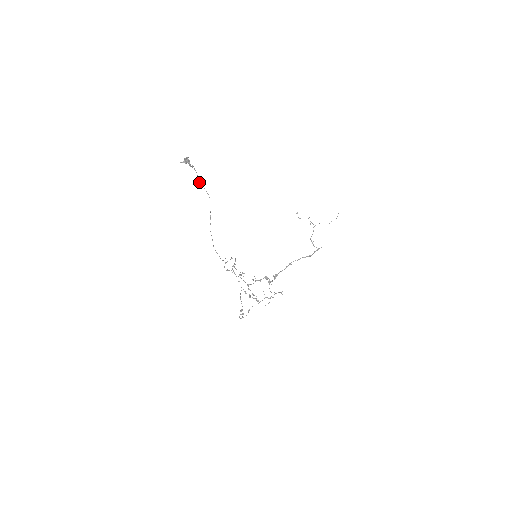
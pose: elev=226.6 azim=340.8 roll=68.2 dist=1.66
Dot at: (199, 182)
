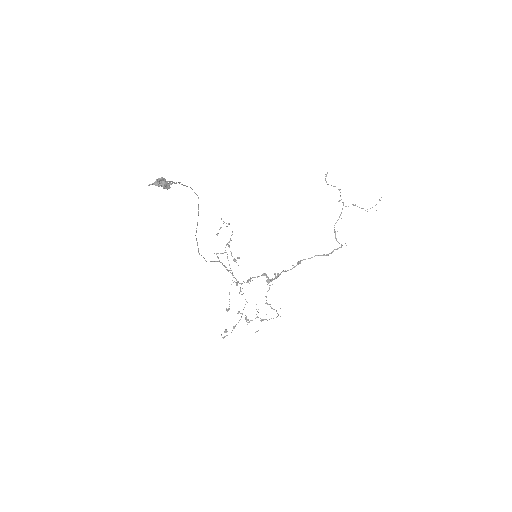
Dot at: (183, 185)
